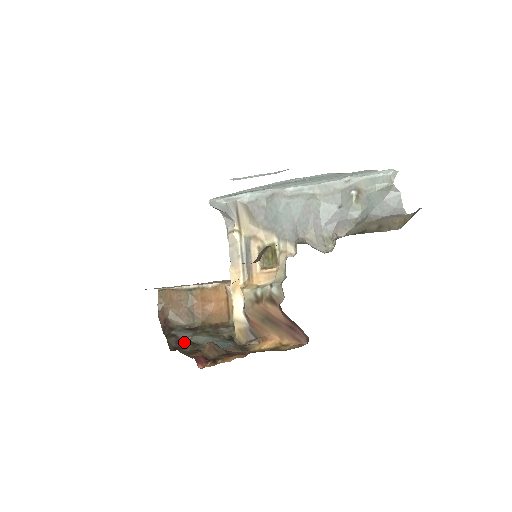
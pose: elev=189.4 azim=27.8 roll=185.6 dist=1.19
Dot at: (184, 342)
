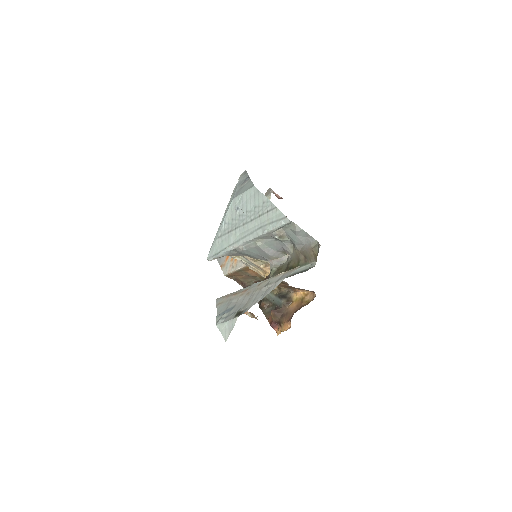
Dot at: occluded
